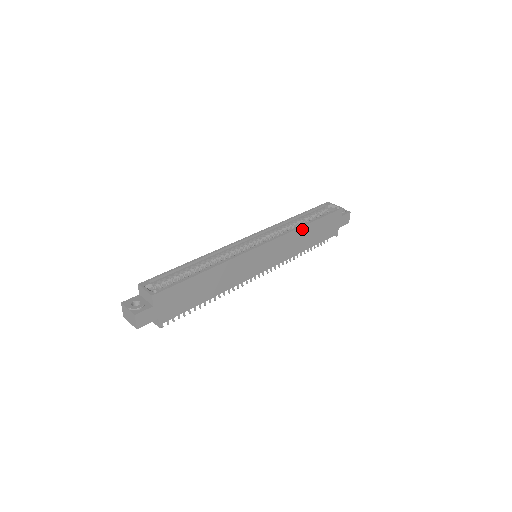
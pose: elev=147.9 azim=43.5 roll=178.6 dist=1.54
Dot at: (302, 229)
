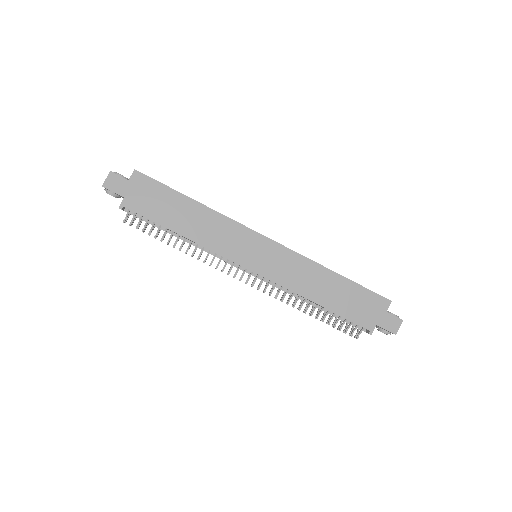
Dot at: (322, 270)
